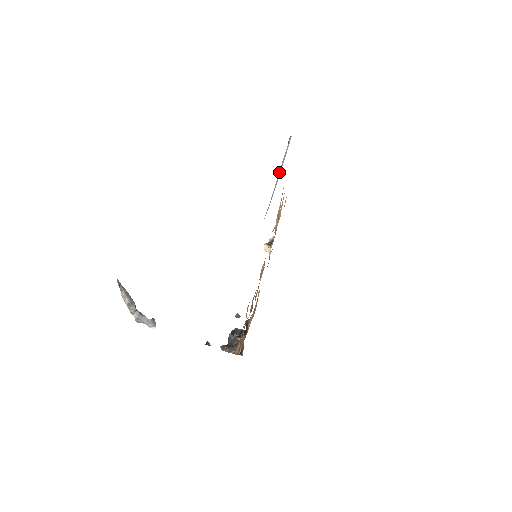
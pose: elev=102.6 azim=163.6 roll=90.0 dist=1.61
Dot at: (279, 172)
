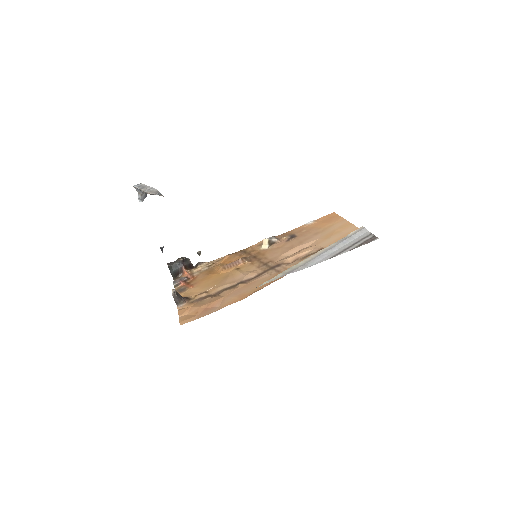
Dot at: (333, 248)
